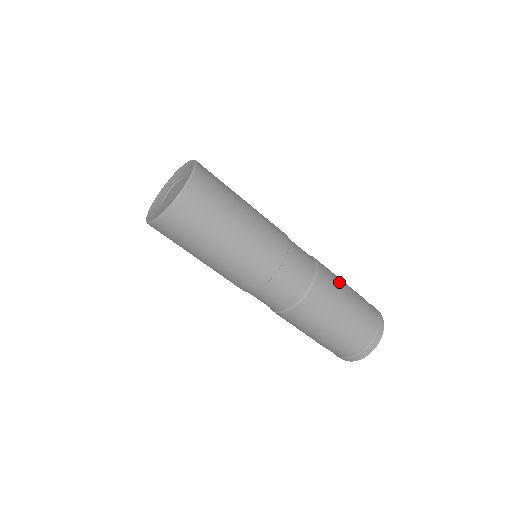
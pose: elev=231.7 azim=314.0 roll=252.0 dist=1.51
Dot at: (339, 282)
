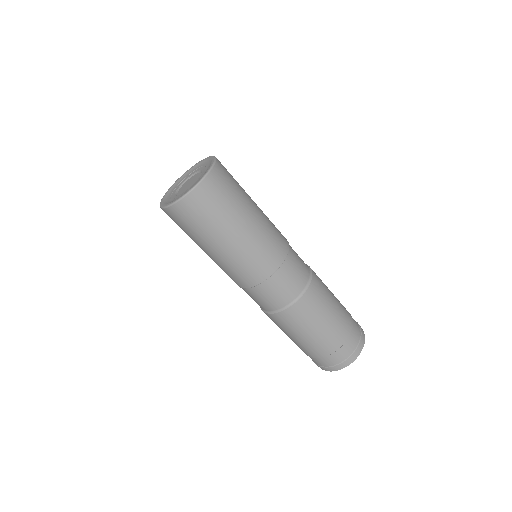
Dot at: (329, 296)
